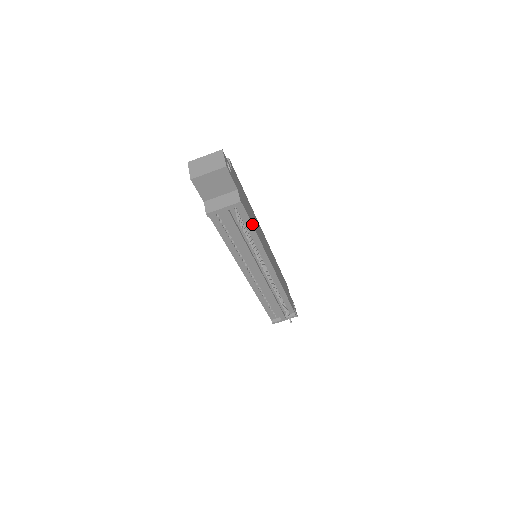
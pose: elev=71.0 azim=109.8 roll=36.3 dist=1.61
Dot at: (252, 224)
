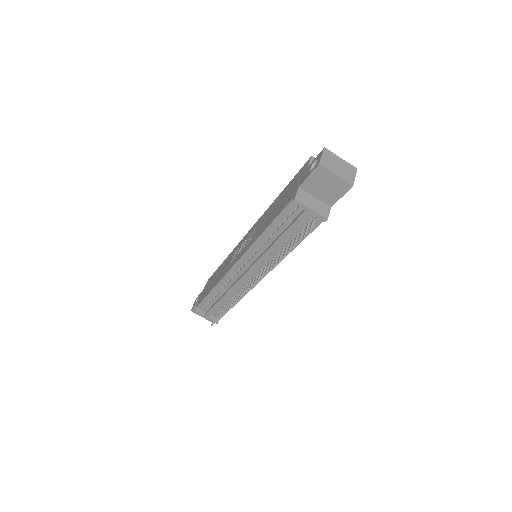
Dot at: (303, 239)
